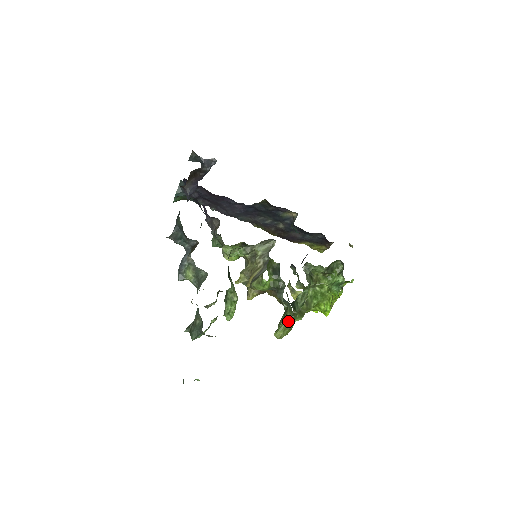
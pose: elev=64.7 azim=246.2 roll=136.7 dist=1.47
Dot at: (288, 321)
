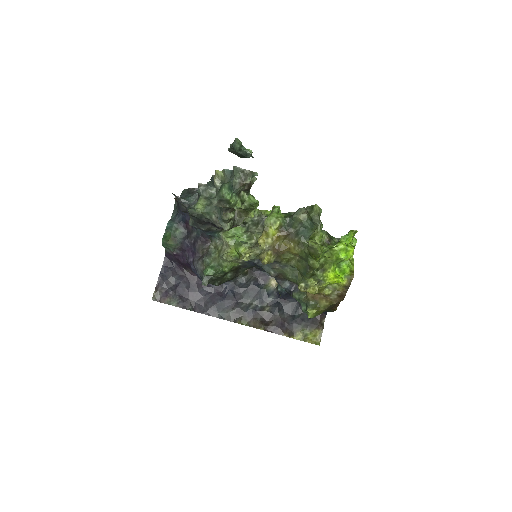
Dot at: (315, 235)
